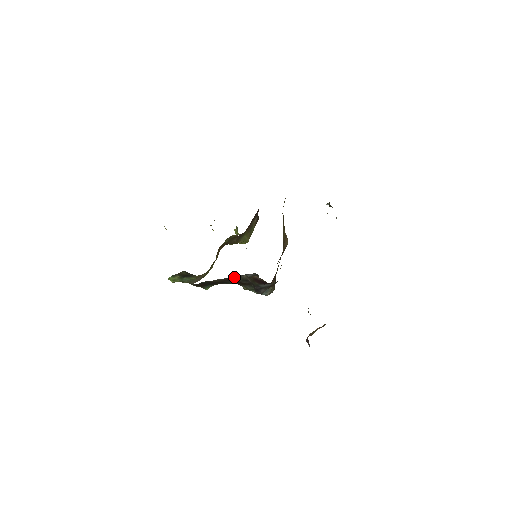
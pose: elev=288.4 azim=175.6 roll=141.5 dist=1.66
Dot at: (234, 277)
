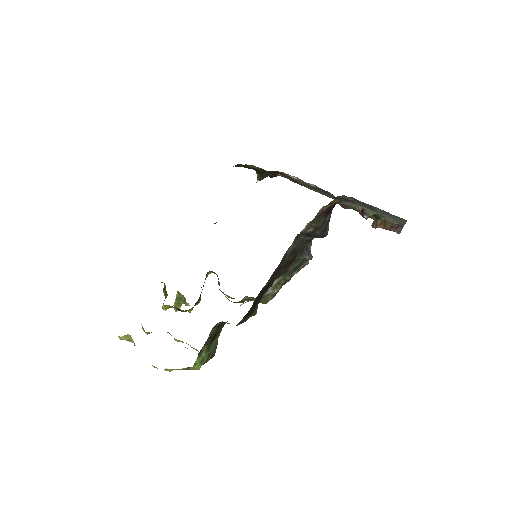
Dot at: (283, 257)
